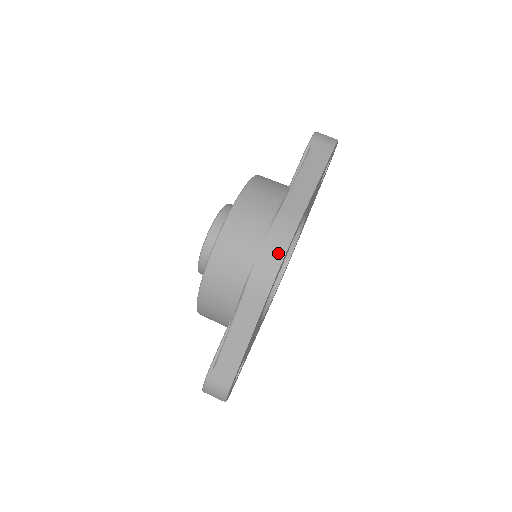
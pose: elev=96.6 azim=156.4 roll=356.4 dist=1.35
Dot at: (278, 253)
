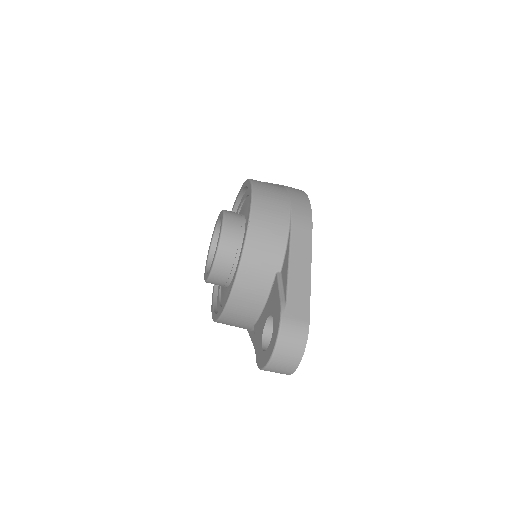
Dot at: (304, 199)
